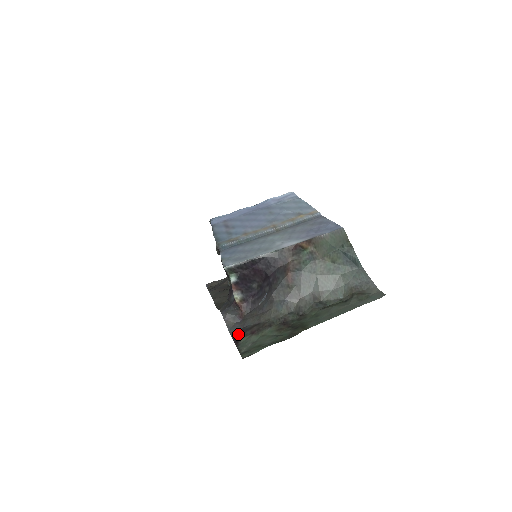
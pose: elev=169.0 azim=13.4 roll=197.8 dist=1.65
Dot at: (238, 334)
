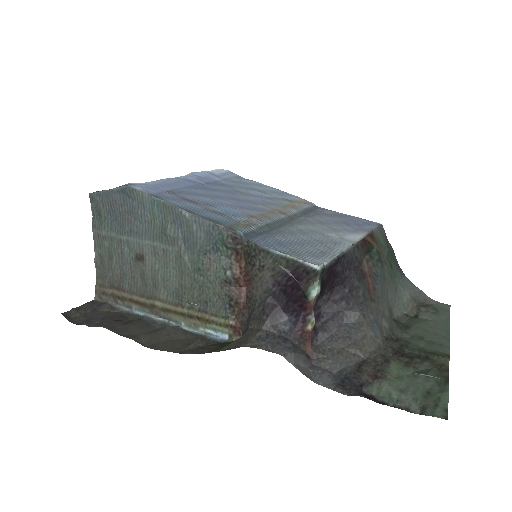
Dot at: (349, 384)
